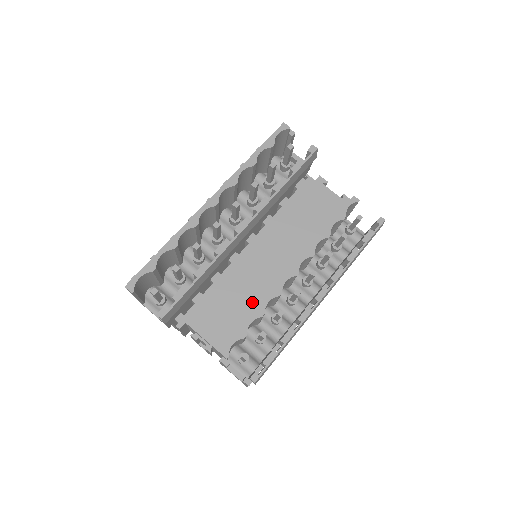
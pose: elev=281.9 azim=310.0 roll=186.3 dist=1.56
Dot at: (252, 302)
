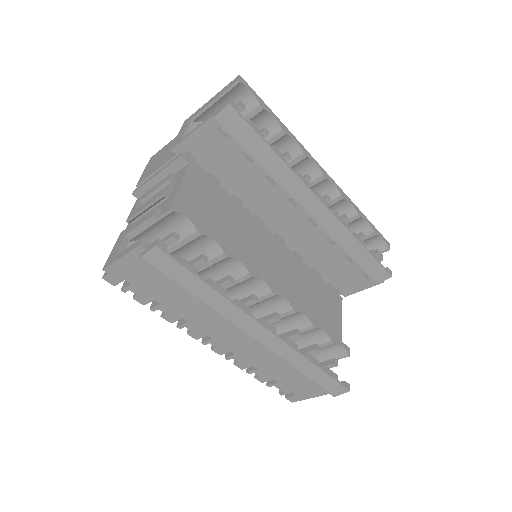
Dot at: (233, 241)
